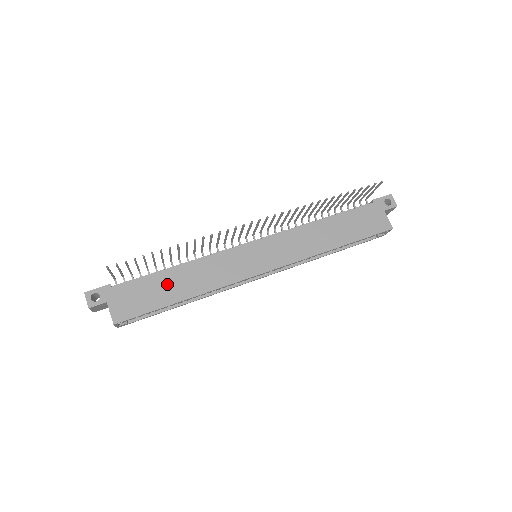
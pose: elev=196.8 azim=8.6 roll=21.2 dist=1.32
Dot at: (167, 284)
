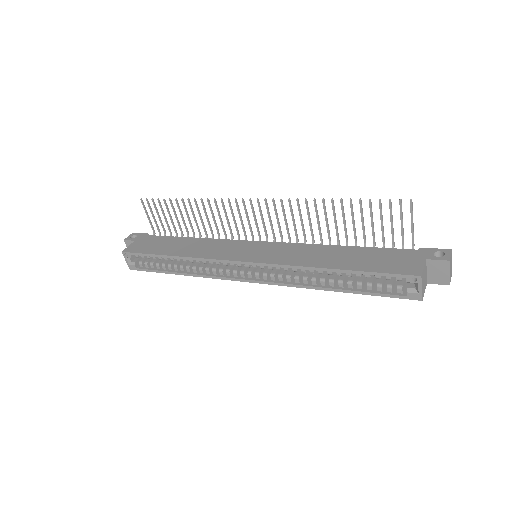
Dot at: (175, 244)
